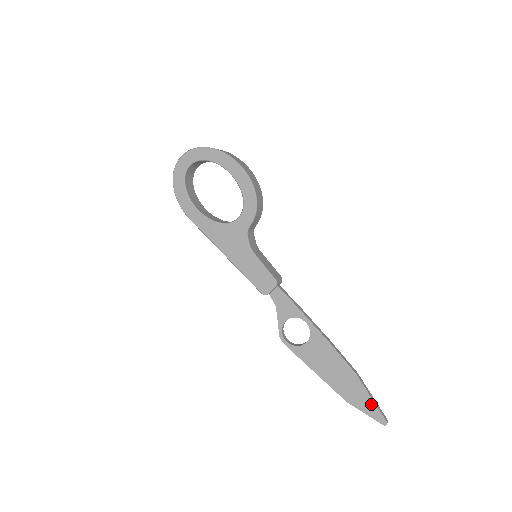
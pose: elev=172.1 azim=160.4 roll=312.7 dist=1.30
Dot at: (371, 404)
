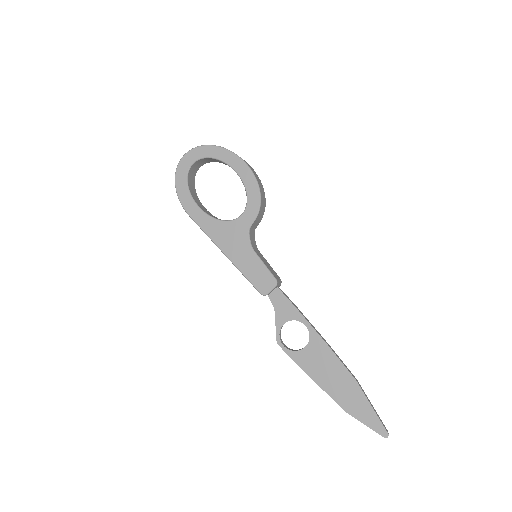
Dot at: (372, 414)
